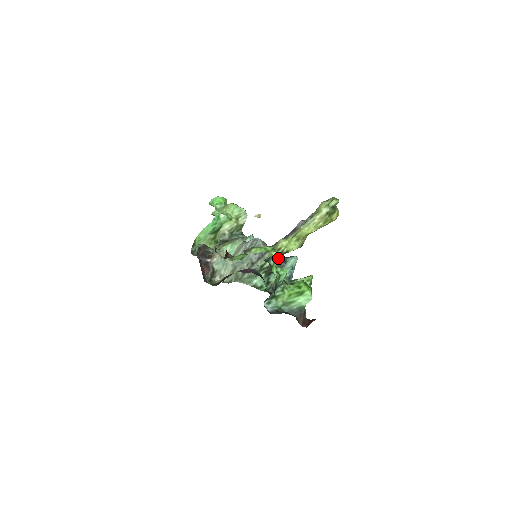
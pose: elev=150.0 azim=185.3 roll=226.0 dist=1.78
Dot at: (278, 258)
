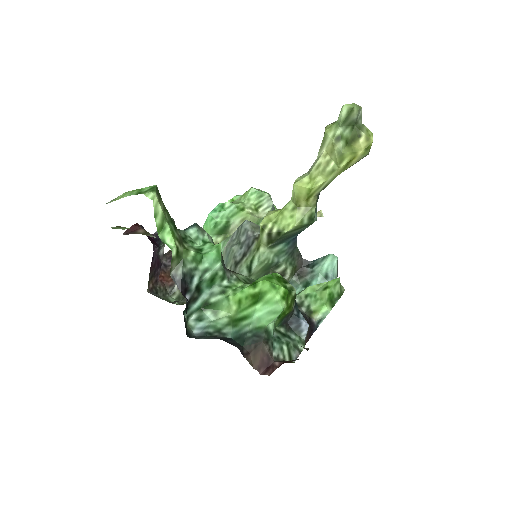
Dot at: (278, 251)
